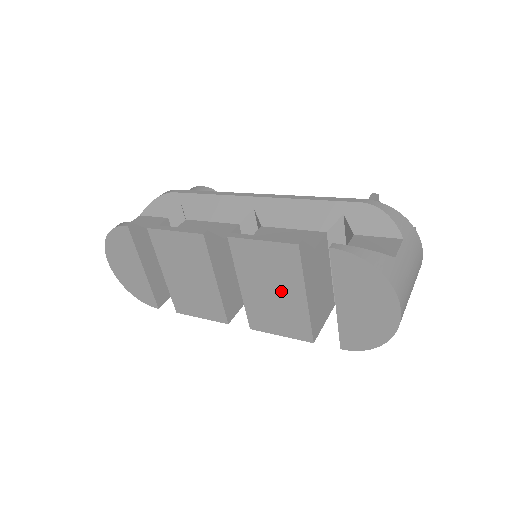
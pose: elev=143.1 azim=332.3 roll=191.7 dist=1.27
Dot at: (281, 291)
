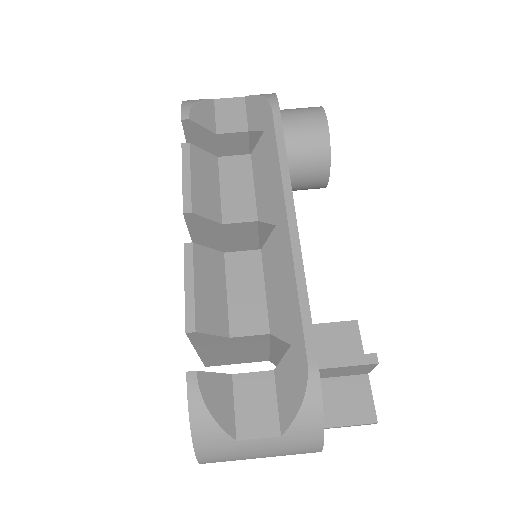
Dot at: occluded
